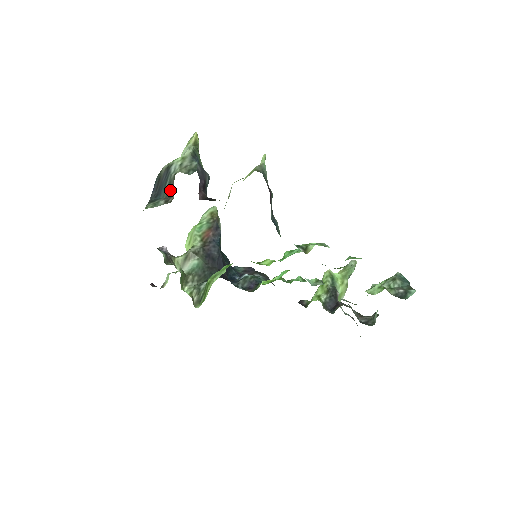
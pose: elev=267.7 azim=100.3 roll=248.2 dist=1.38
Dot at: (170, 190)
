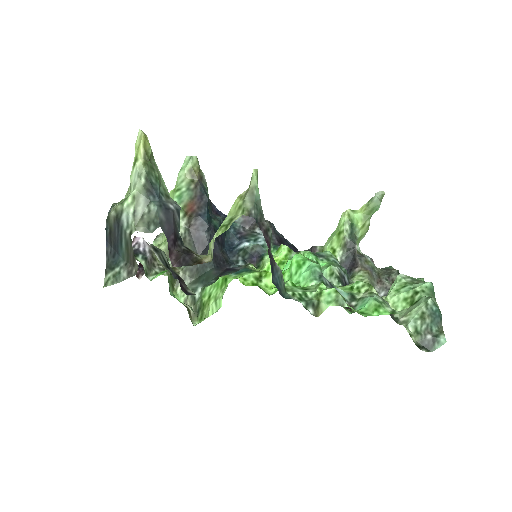
Dot at: (130, 255)
